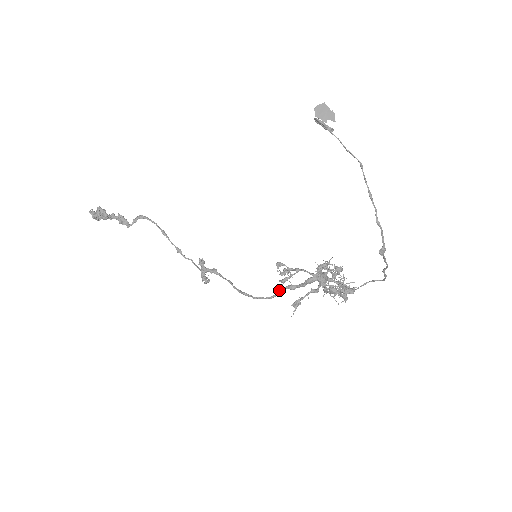
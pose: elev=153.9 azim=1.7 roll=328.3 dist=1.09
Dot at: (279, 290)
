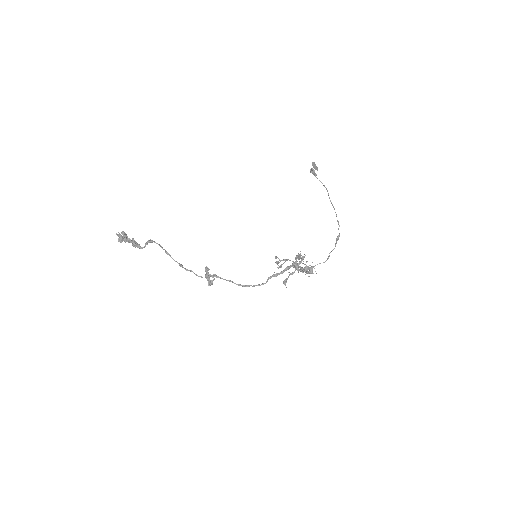
Dot at: (268, 278)
